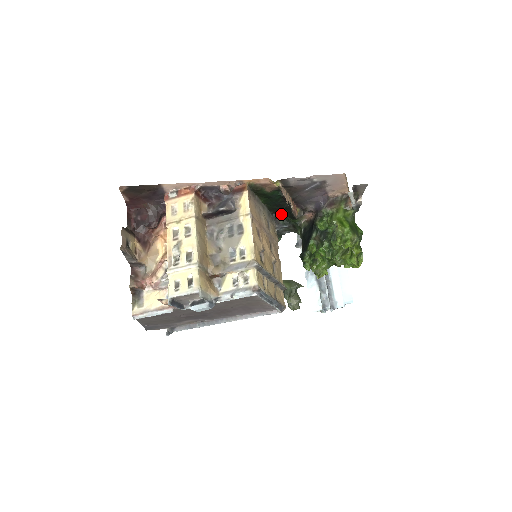
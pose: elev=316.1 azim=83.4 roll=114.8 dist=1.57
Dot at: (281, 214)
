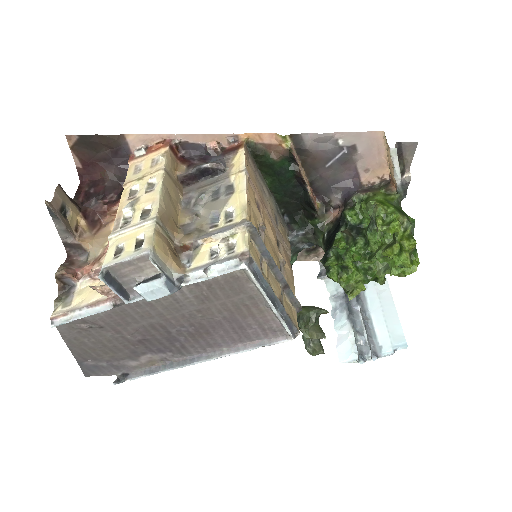
Dot at: (295, 215)
